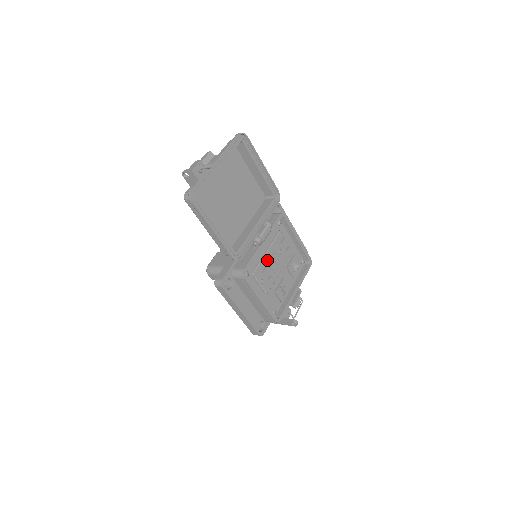
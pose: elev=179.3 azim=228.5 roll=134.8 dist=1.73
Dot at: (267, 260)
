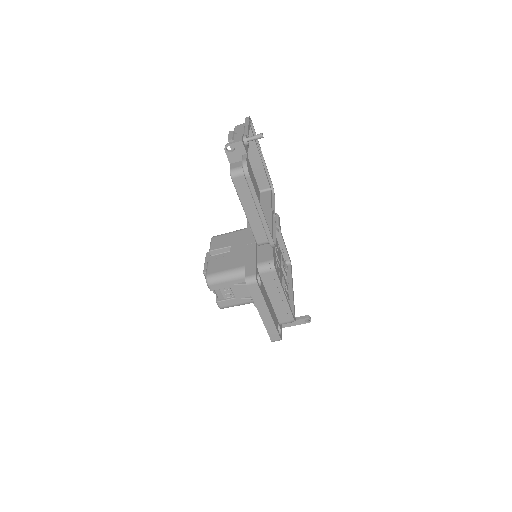
Dot at: occluded
